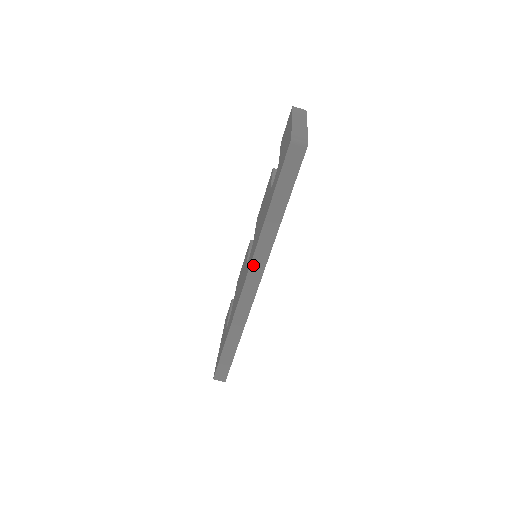
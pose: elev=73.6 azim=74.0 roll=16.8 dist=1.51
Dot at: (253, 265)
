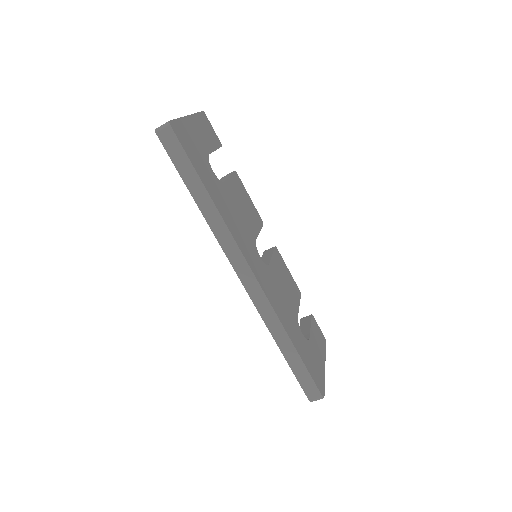
Dot at: (231, 259)
